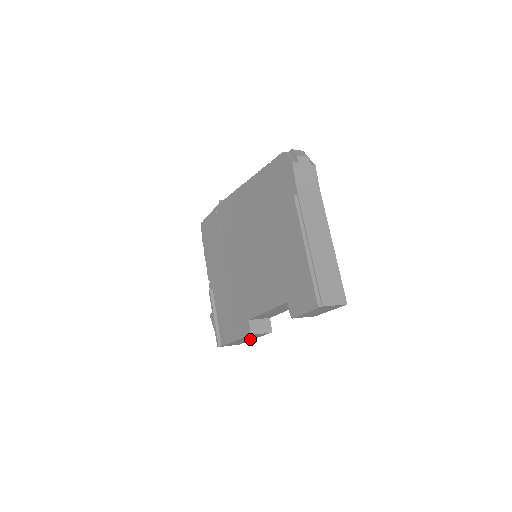
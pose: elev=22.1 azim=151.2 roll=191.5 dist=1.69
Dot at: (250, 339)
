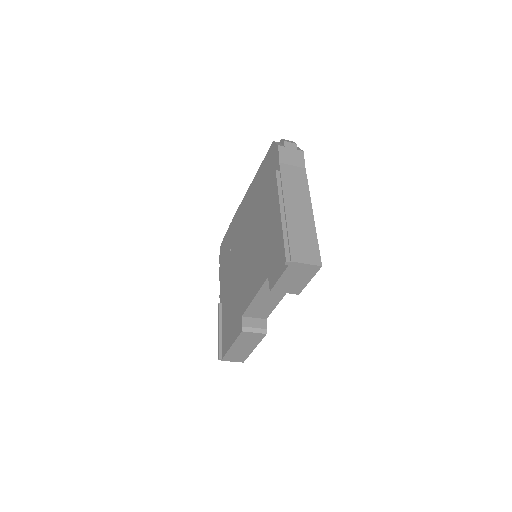
Dot at: (250, 348)
